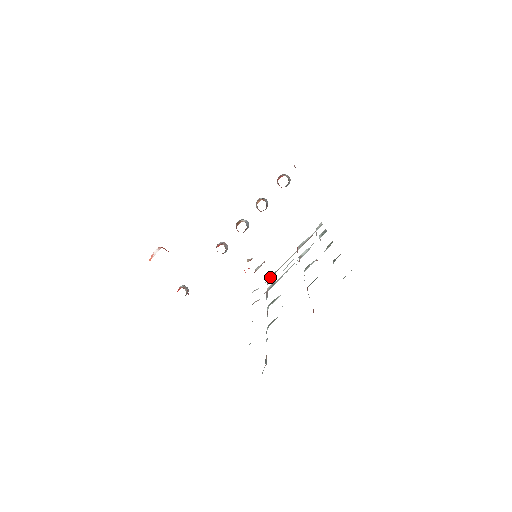
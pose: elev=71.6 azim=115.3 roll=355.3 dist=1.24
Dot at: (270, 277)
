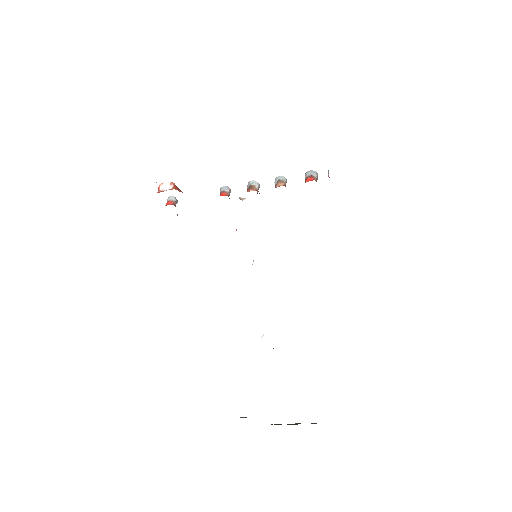
Dot at: occluded
